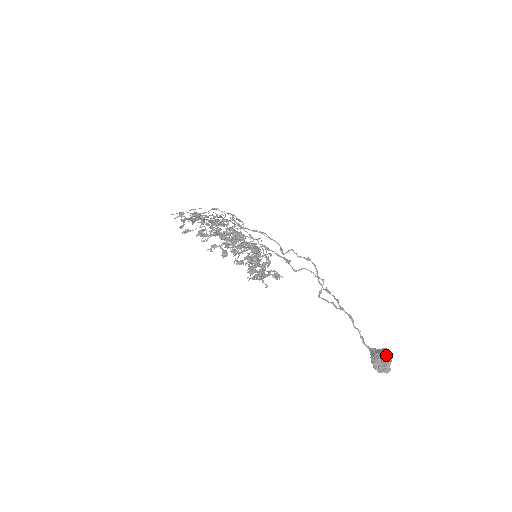
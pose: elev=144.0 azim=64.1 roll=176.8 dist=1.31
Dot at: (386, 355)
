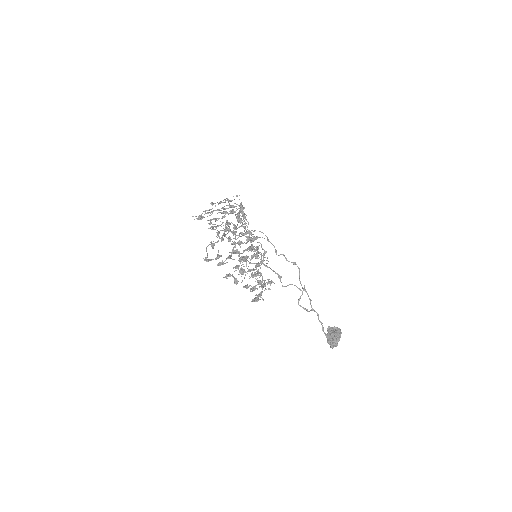
Dot at: (337, 337)
